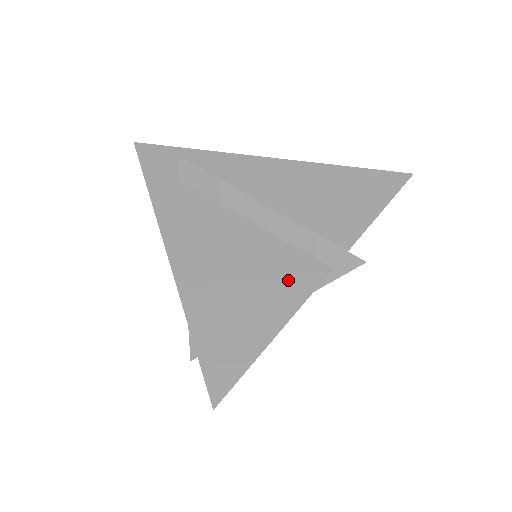
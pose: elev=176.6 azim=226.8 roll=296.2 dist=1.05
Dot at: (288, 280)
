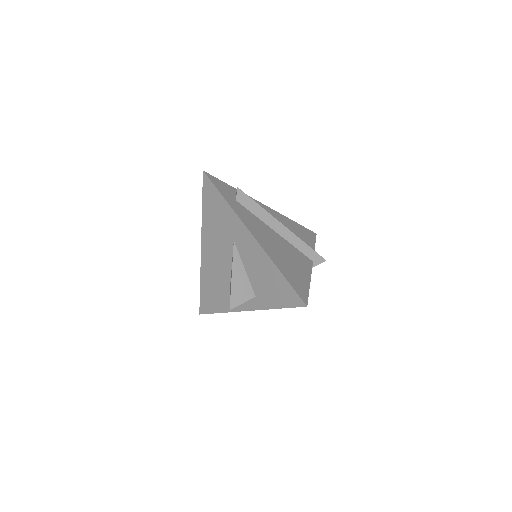
Dot at: (302, 261)
